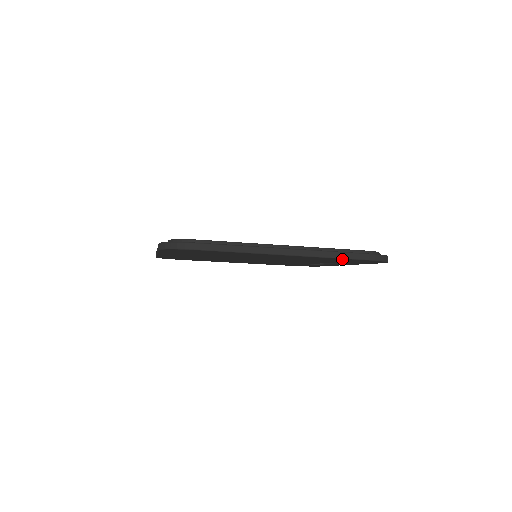
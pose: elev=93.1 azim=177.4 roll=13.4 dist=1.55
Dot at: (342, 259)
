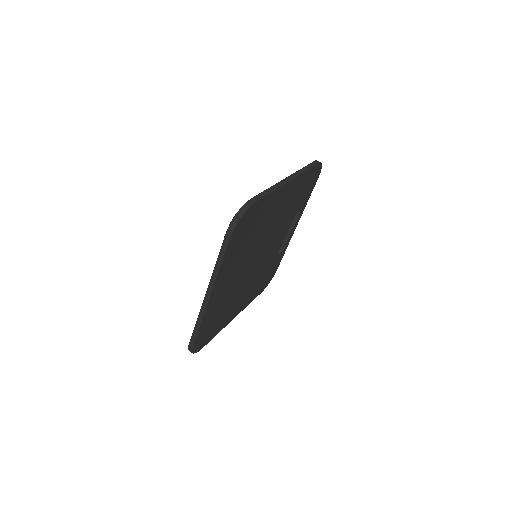
Dot at: (308, 174)
